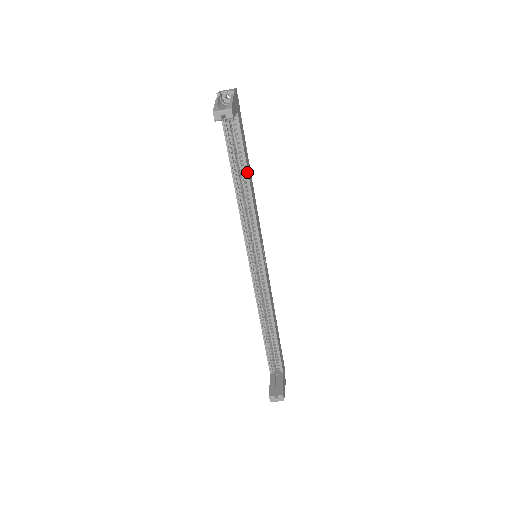
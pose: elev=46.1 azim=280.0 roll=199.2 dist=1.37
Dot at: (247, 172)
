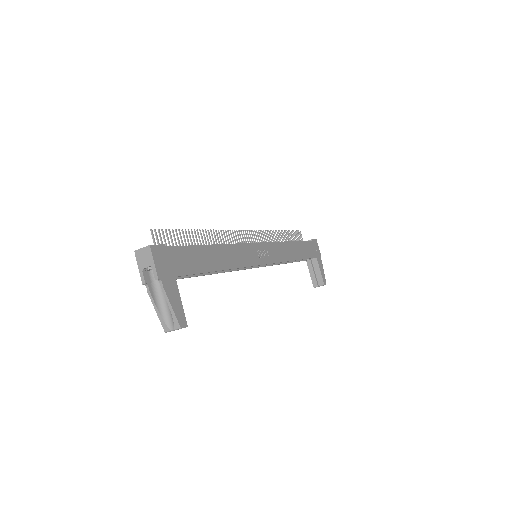
Dot at: (215, 271)
